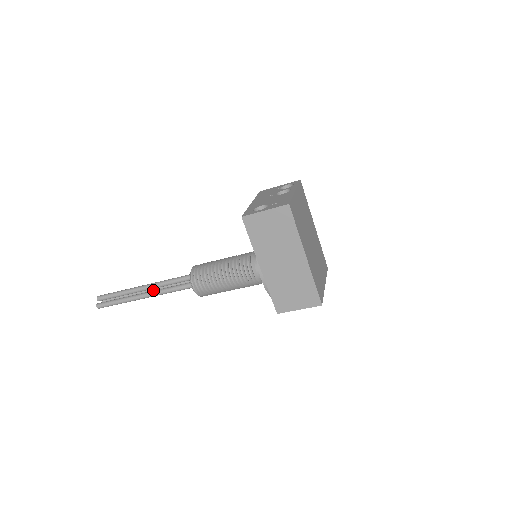
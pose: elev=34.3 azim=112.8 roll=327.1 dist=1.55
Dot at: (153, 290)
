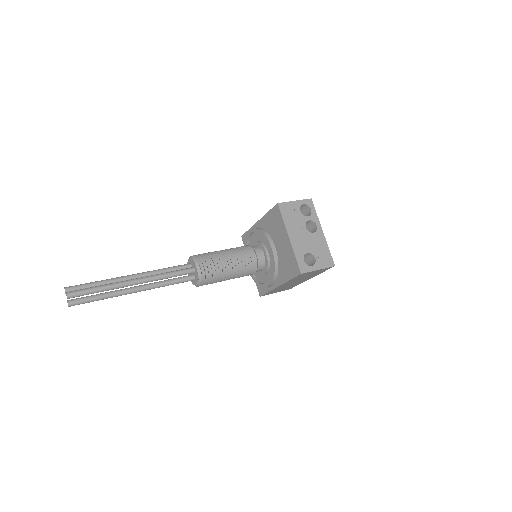
Dot at: occluded
